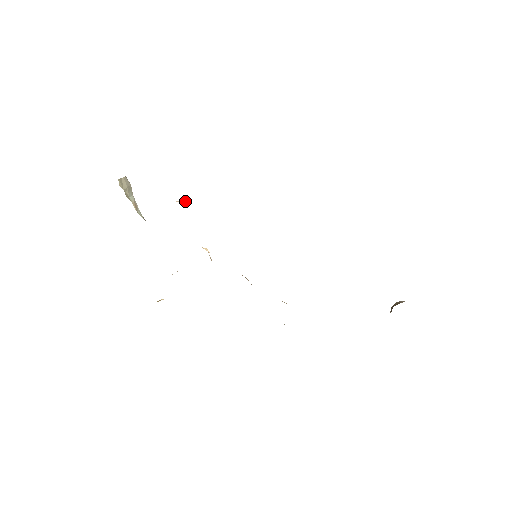
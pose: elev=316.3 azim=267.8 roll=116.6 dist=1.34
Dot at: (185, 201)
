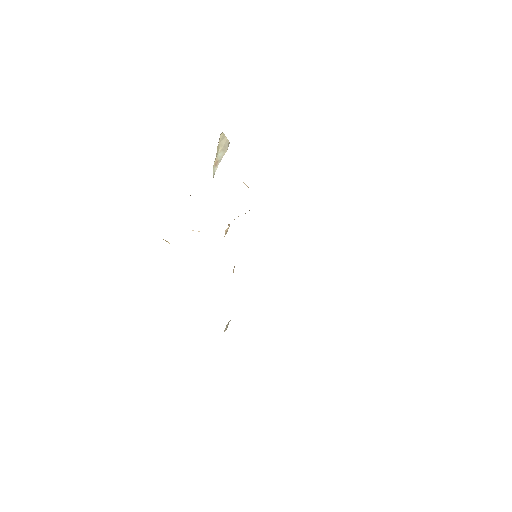
Dot at: (248, 187)
